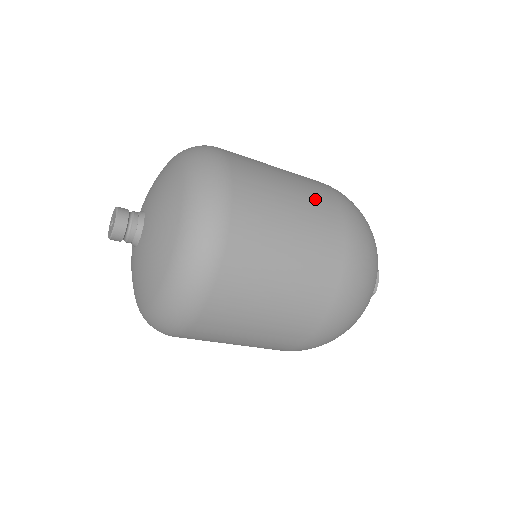
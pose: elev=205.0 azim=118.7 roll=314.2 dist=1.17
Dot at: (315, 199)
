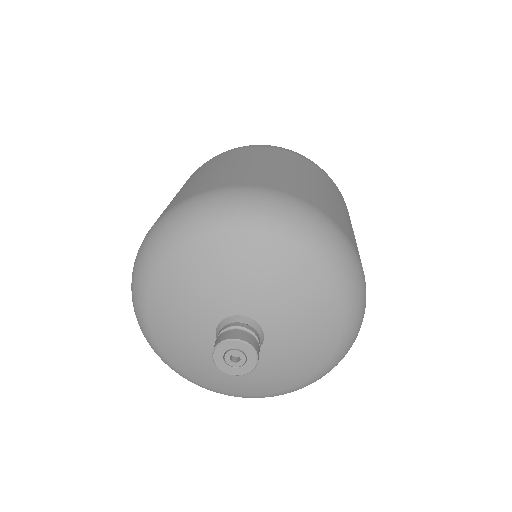
Dot at: (336, 193)
